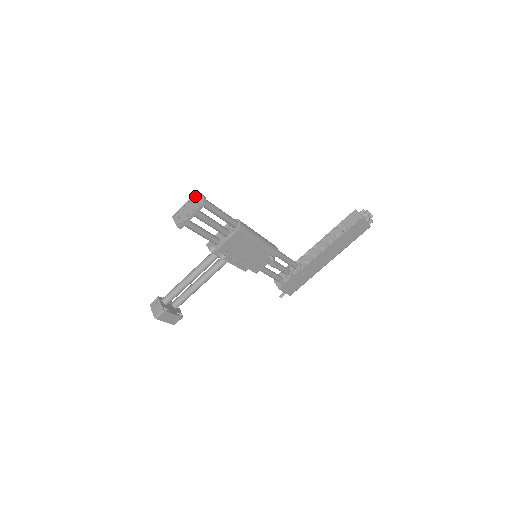
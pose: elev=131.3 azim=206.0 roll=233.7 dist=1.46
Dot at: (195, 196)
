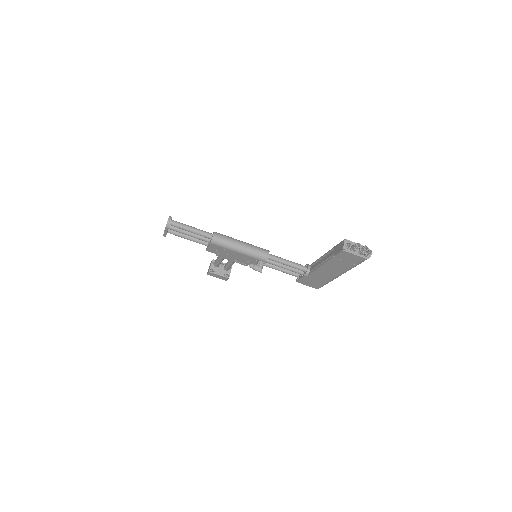
Dot at: occluded
